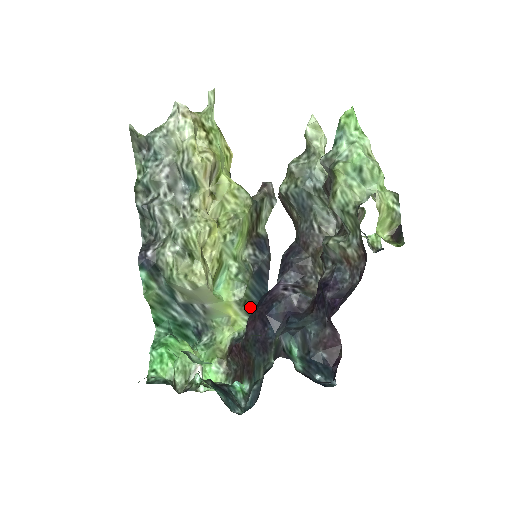
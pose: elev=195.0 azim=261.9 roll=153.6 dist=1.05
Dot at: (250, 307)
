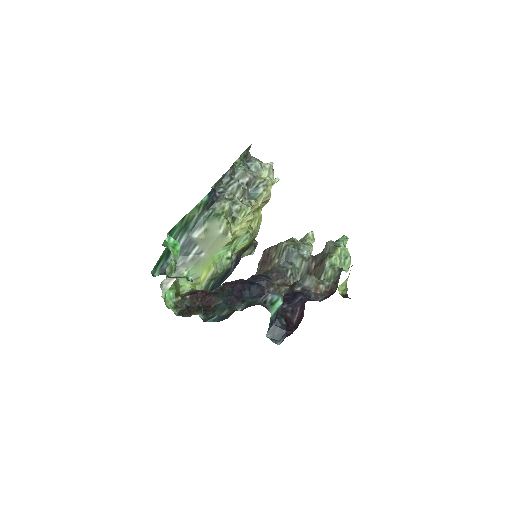
Dot at: (209, 286)
